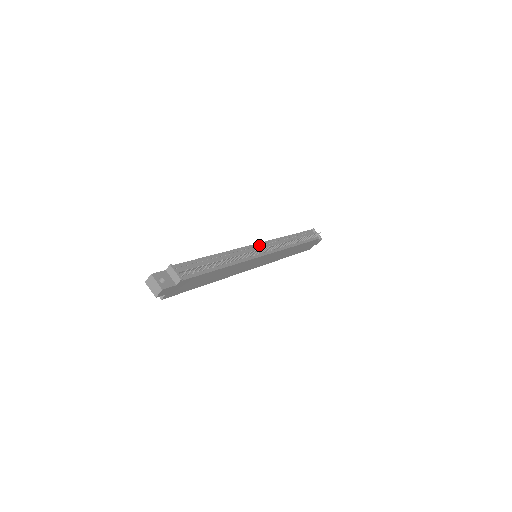
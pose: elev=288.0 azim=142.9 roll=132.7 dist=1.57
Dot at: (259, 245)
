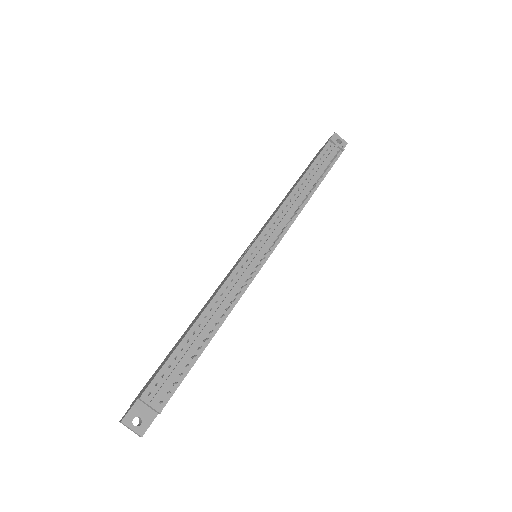
Dot at: (255, 246)
